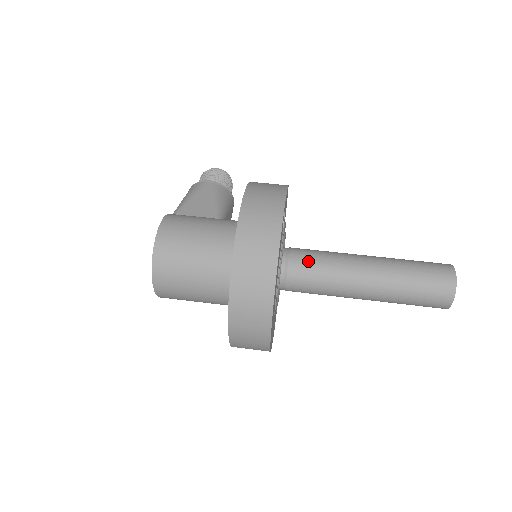
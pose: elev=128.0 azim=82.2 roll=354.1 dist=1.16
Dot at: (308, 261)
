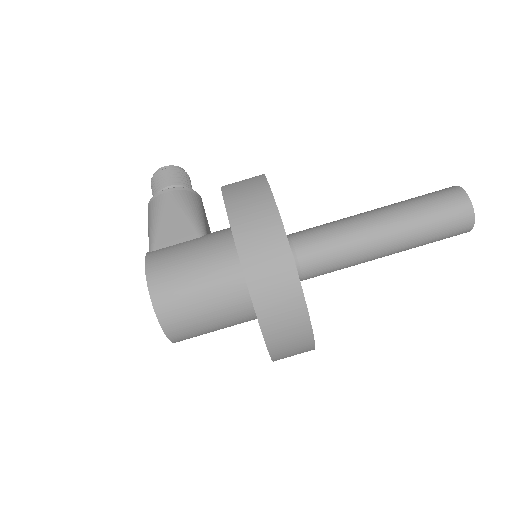
Dot at: (317, 246)
